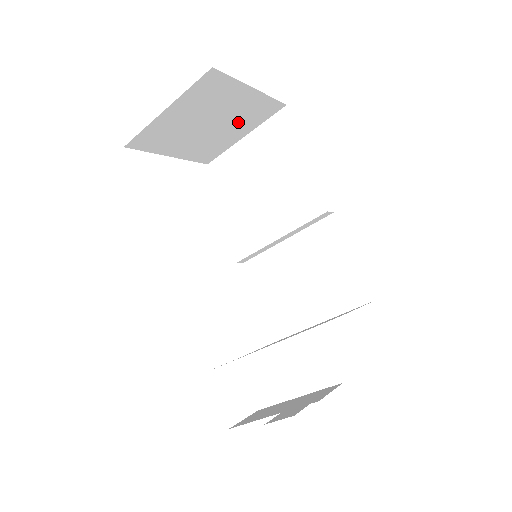
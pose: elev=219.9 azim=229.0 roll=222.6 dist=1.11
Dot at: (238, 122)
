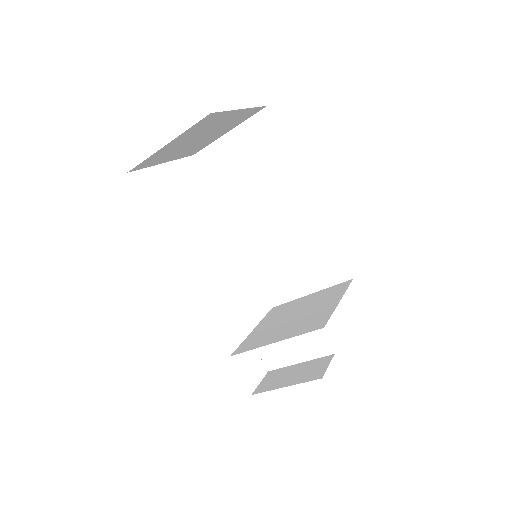
Dot at: (224, 128)
